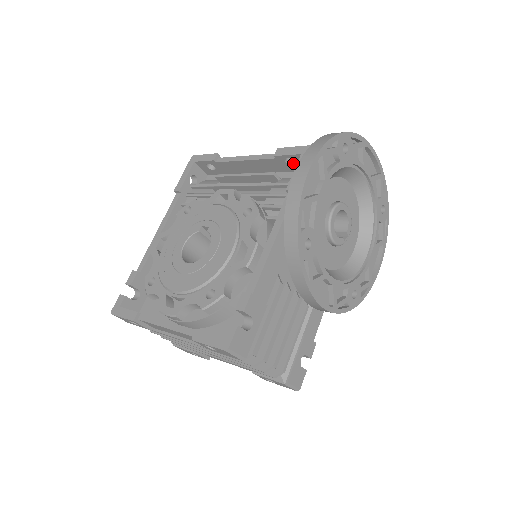
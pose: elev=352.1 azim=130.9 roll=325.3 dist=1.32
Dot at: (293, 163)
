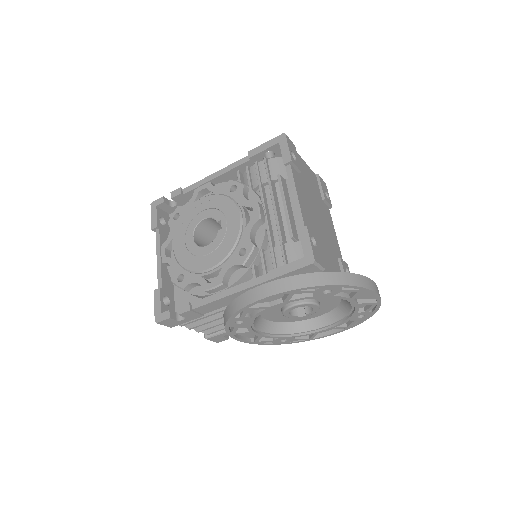
Dot at: occluded
